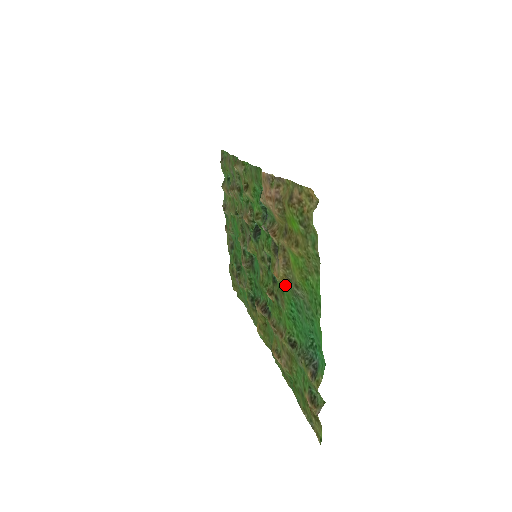
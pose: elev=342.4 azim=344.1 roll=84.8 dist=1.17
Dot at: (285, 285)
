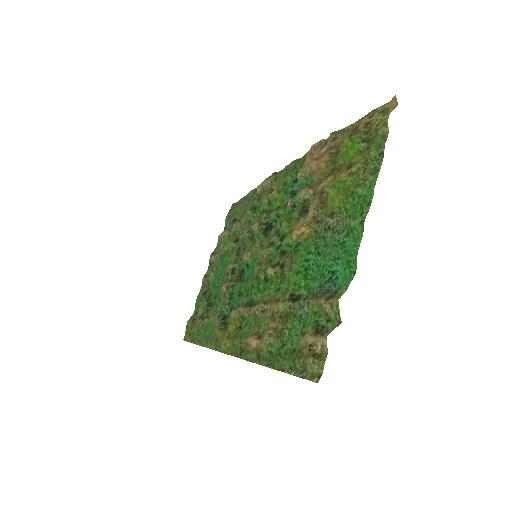
Dot at: (304, 240)
